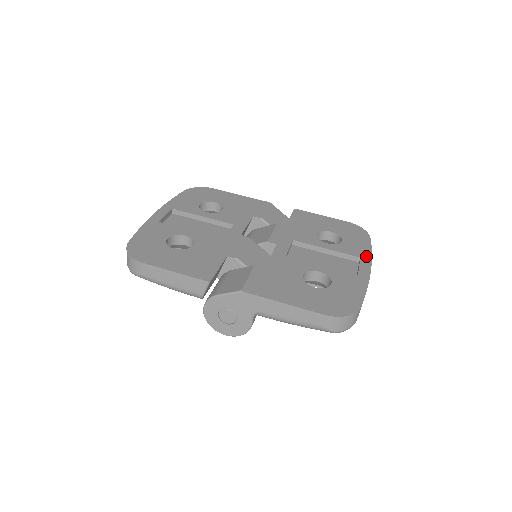
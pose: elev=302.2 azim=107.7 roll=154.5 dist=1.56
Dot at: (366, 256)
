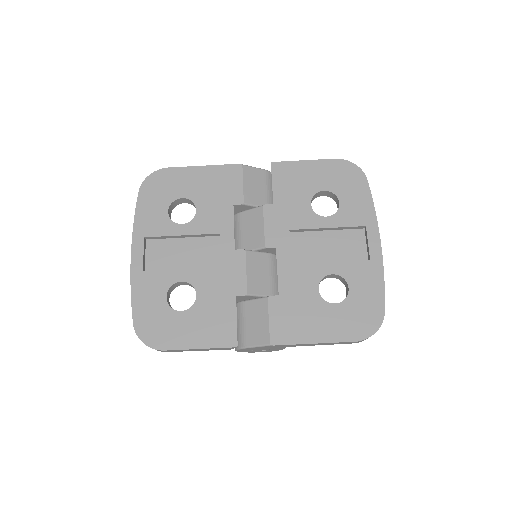
Dot at: (371, 220)
